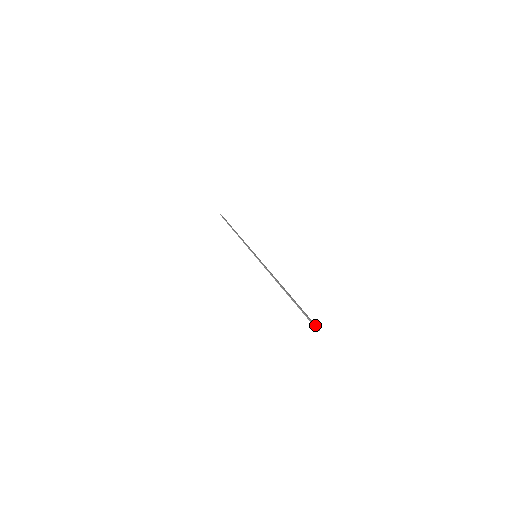
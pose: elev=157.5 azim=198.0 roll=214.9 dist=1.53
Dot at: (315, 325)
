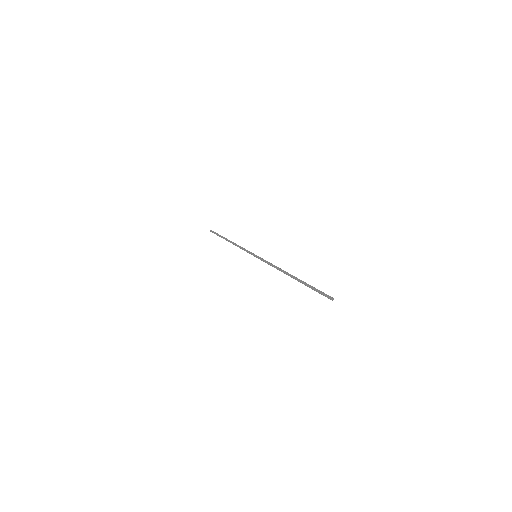
Dot at: (329, 297)
